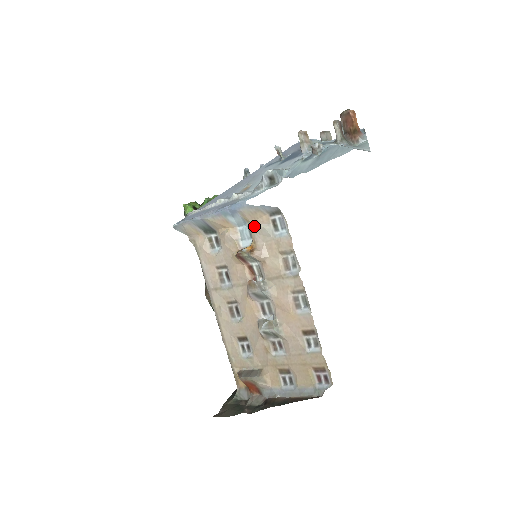
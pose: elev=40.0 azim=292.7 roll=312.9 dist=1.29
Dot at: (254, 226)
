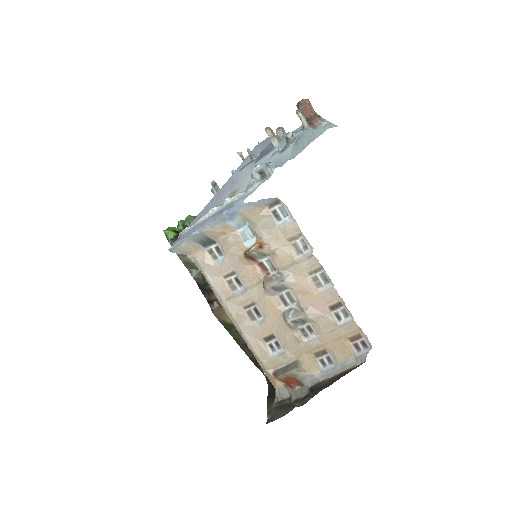
Dot at: (257, 222)
